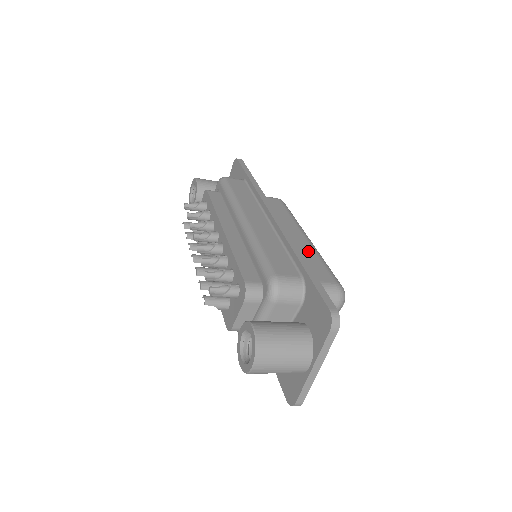
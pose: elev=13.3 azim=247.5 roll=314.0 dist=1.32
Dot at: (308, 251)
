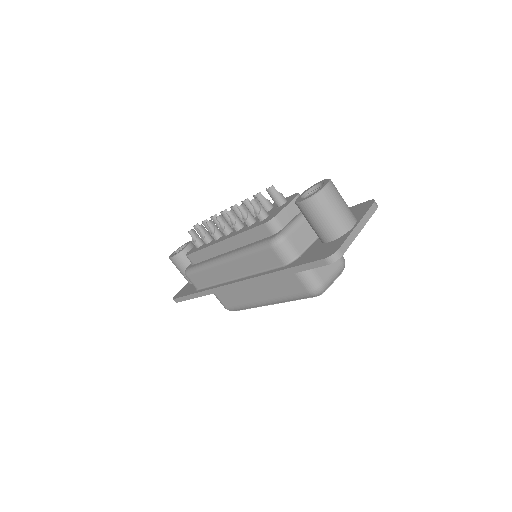
Dot at: occluded
